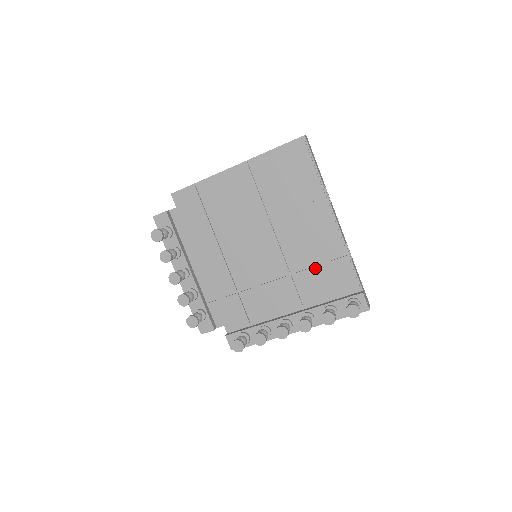
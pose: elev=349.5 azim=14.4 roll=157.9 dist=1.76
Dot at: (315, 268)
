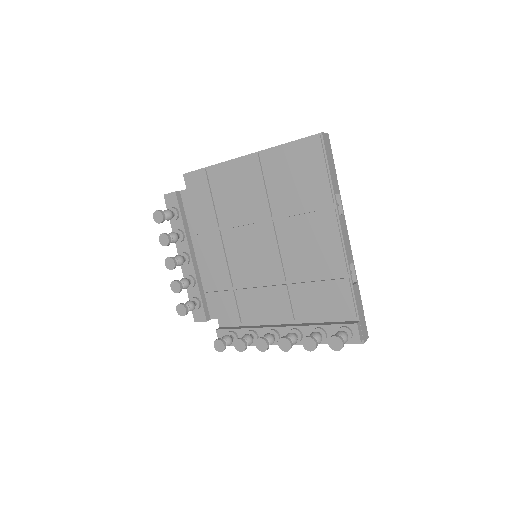
Dot at: (312, 284)
